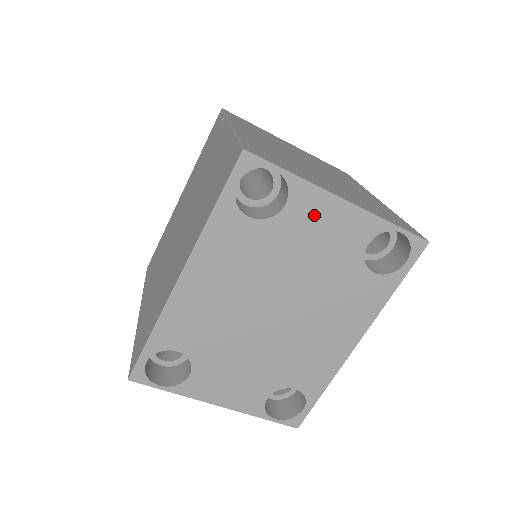
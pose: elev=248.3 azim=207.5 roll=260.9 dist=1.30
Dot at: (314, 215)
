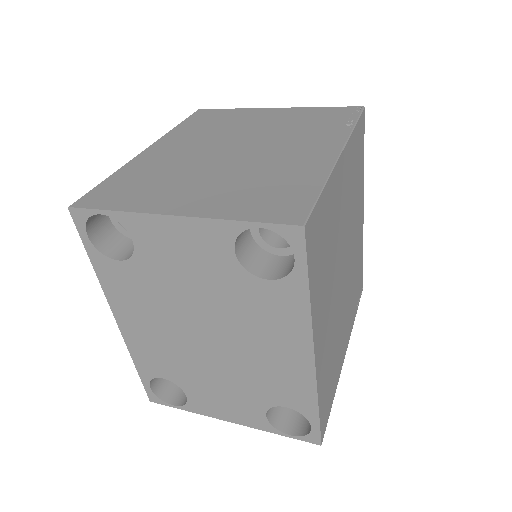
Dot at: (162, 241)
